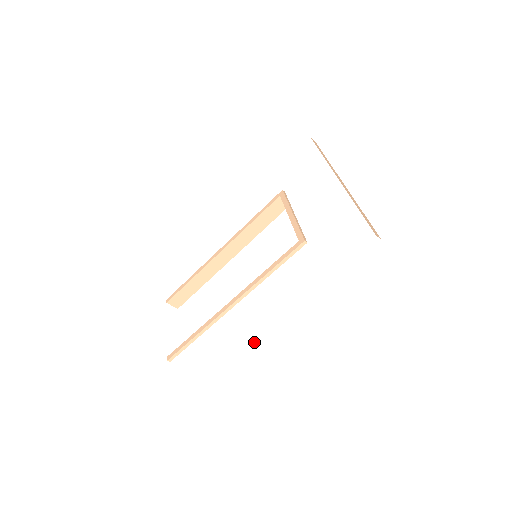
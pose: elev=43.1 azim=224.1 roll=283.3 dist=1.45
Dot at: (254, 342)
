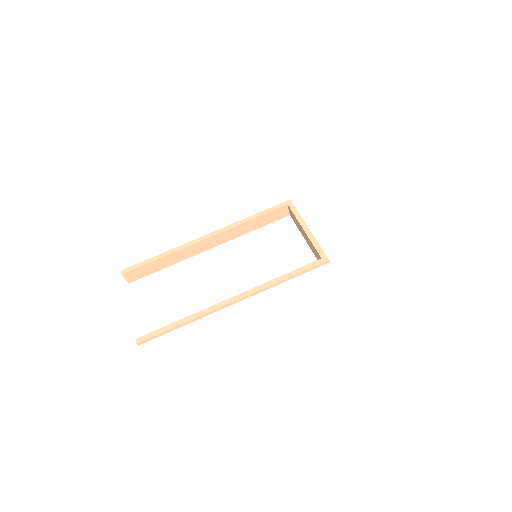
Dot at: (266, 345)
